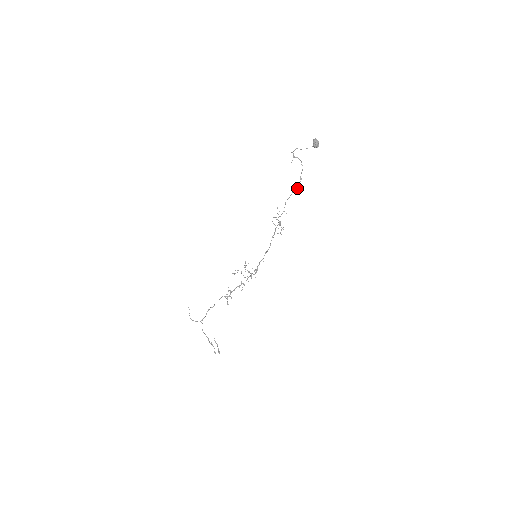
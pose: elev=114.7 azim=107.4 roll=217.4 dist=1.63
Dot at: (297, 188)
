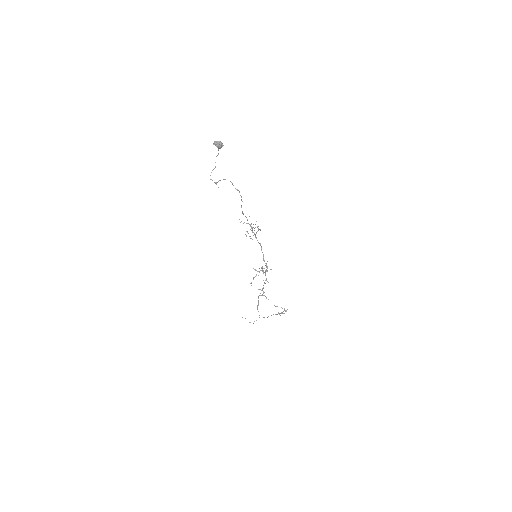
Dot at: occluded
